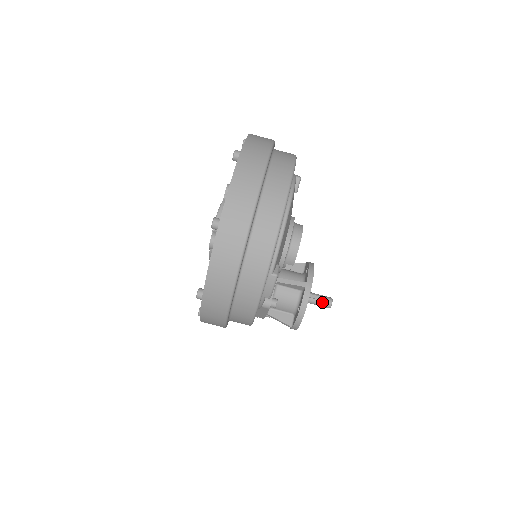
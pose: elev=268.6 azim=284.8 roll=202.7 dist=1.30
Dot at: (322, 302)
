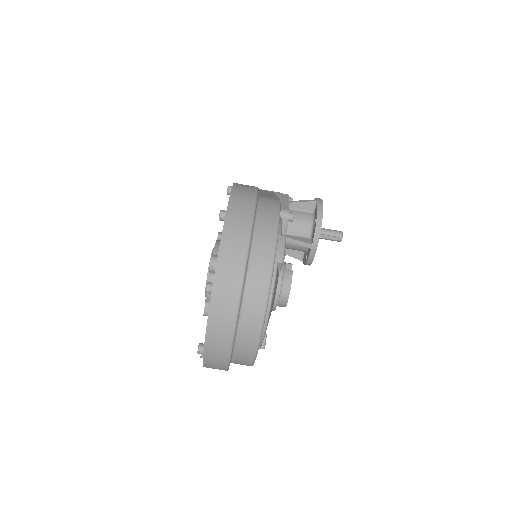
Dot at: (332, 239)
